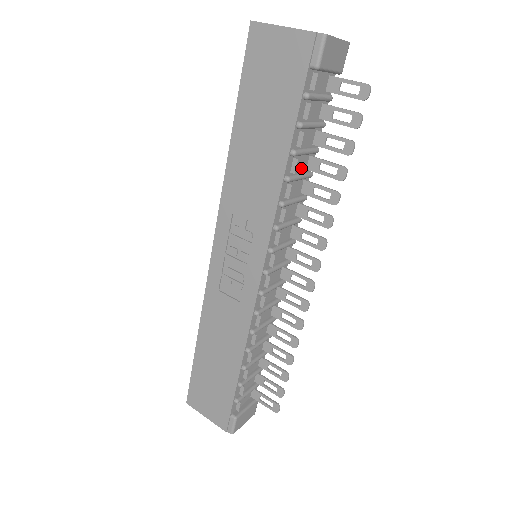
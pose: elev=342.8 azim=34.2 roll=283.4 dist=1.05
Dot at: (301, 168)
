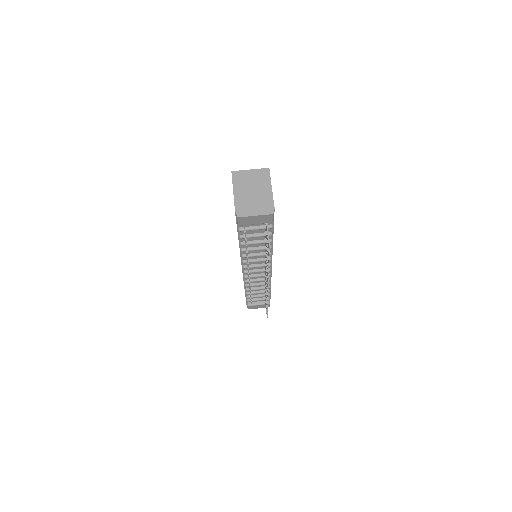
Dot at: (259, 245)
